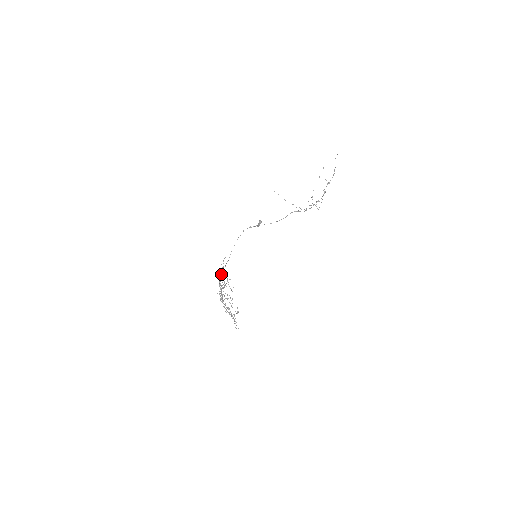
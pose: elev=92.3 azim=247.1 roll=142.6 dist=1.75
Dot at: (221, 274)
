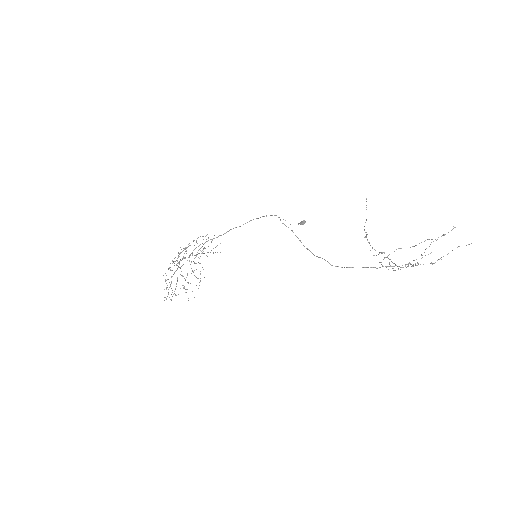
Dot at: occluded
